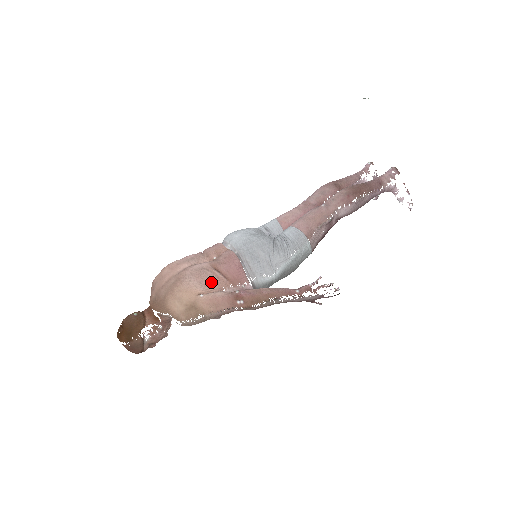
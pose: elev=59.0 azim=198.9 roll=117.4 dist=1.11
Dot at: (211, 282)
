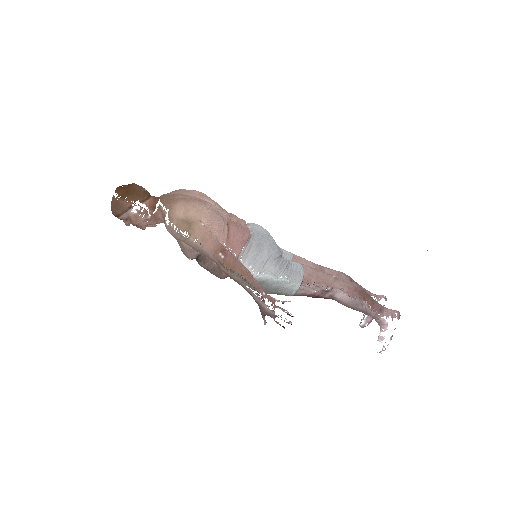
Dot at: (217, 226)
